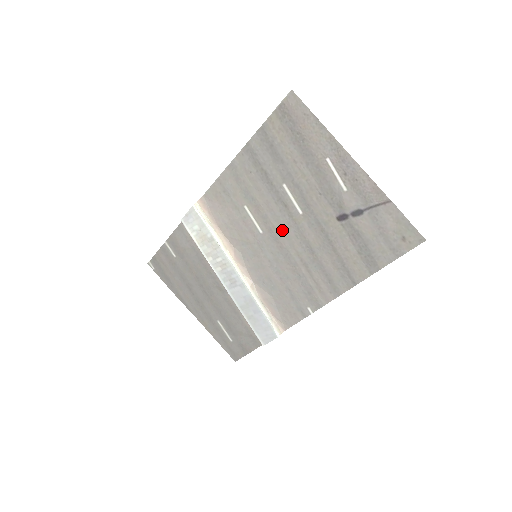
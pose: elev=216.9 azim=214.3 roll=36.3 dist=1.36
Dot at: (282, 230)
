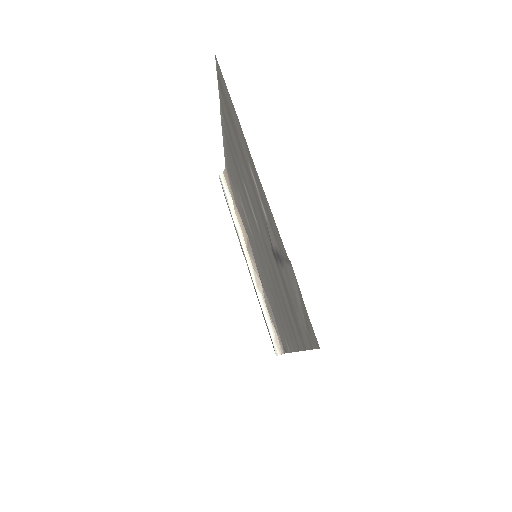
Dot at: (257, 239)
